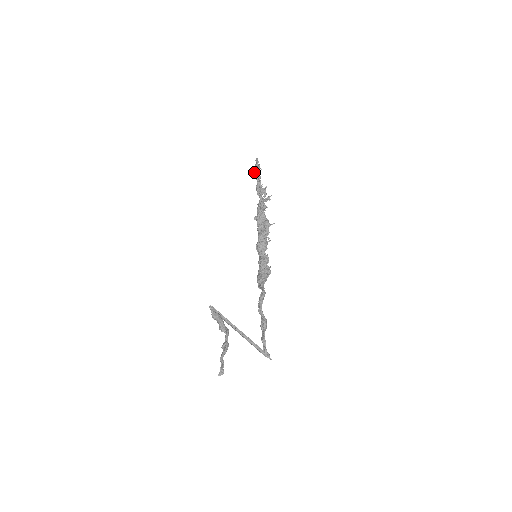
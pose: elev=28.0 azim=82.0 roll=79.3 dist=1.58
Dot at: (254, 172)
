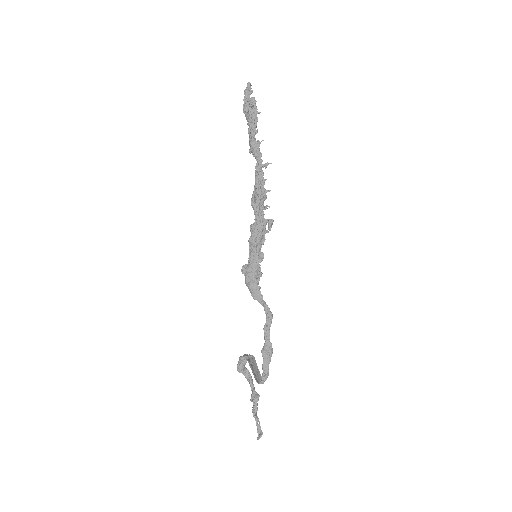
Dot at: (248, 110)
